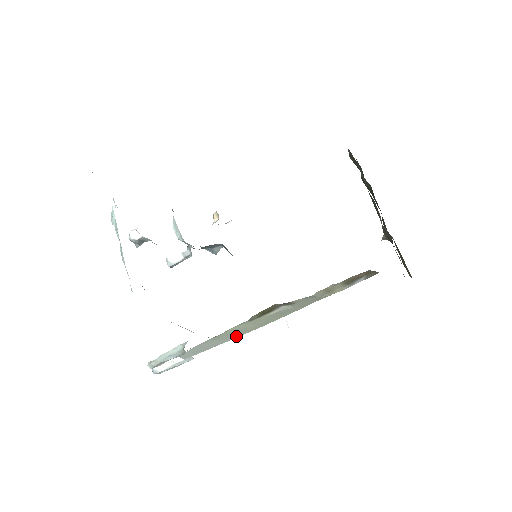
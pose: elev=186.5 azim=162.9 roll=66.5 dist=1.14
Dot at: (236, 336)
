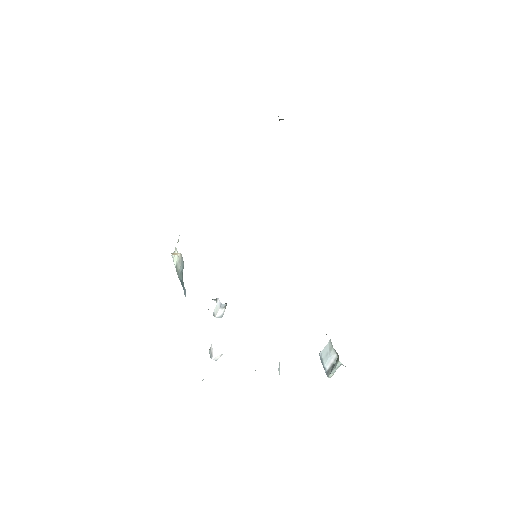
Dot at: occluded
